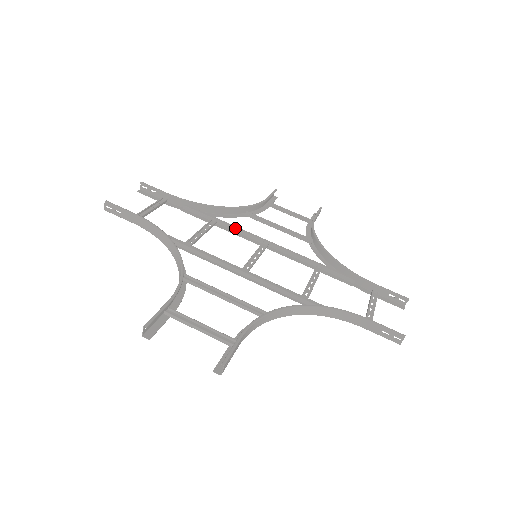
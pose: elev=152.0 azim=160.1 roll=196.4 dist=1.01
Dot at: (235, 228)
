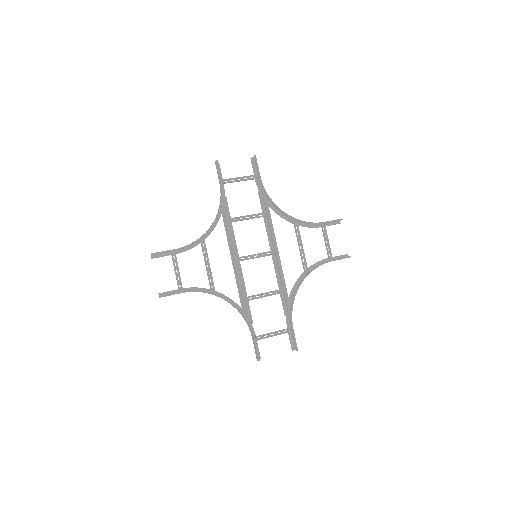
Dot at: (270, 229)
